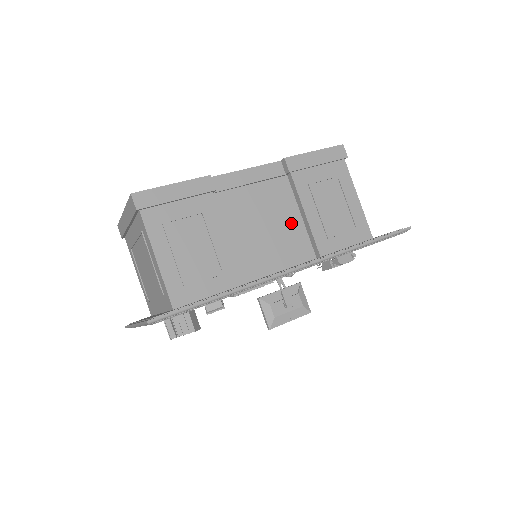
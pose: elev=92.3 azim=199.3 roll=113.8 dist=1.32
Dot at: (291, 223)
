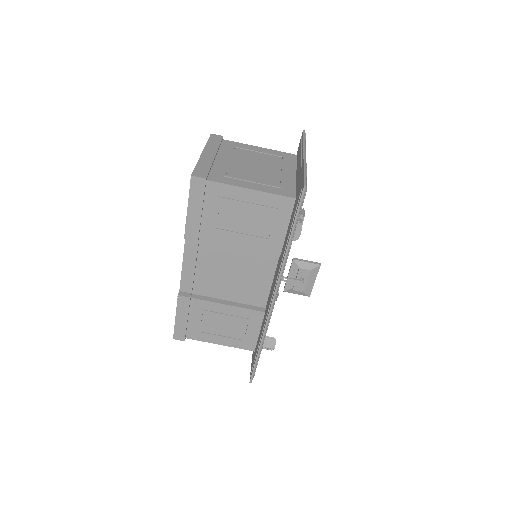
Dot at: (241, 254)
